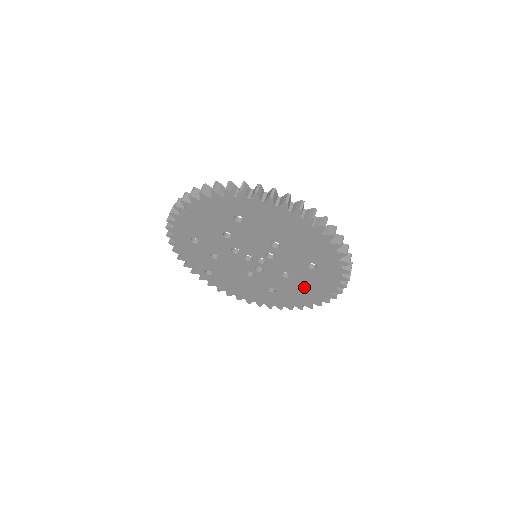
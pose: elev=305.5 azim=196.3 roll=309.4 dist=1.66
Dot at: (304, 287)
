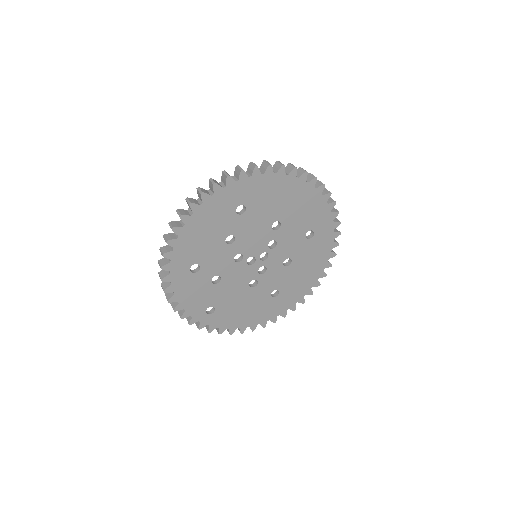
Dot at: (304, 268)
